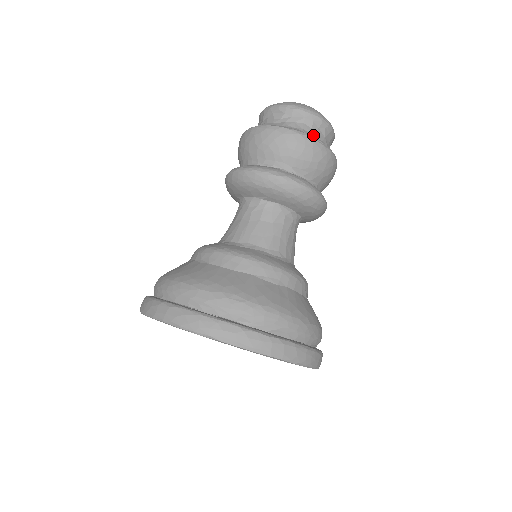
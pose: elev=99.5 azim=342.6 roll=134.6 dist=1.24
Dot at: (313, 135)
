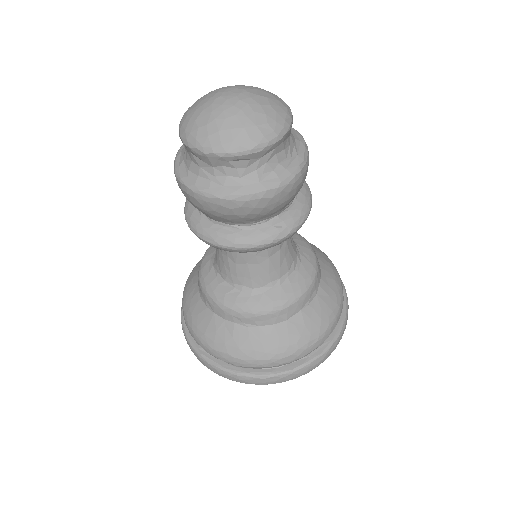
Dot at: (290, 157)
